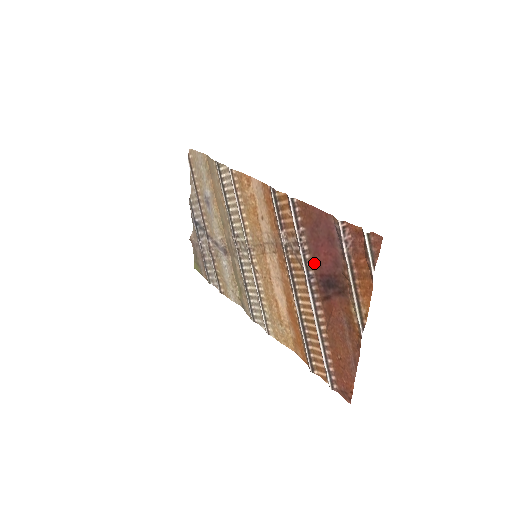
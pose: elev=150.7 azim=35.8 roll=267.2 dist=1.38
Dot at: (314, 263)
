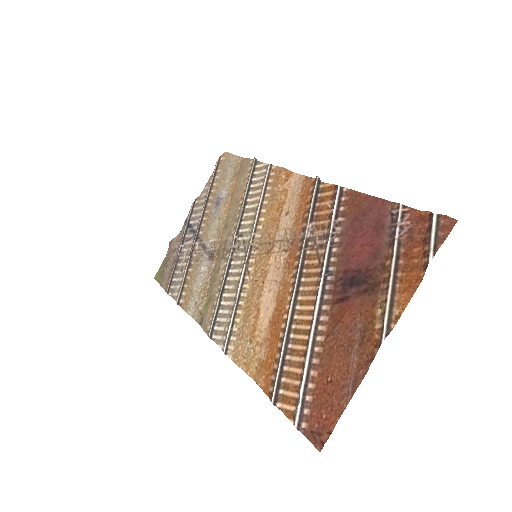
Dot at: (341, 257)
